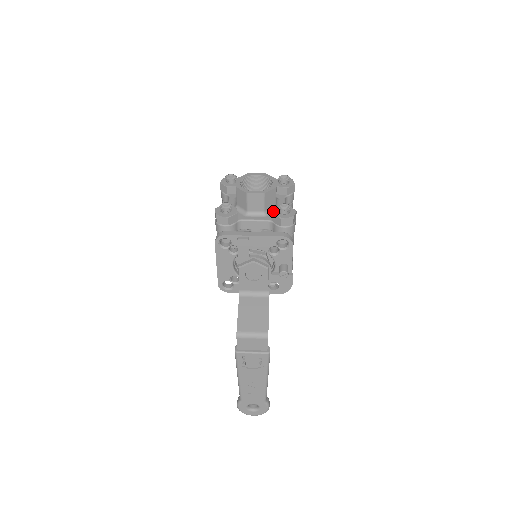
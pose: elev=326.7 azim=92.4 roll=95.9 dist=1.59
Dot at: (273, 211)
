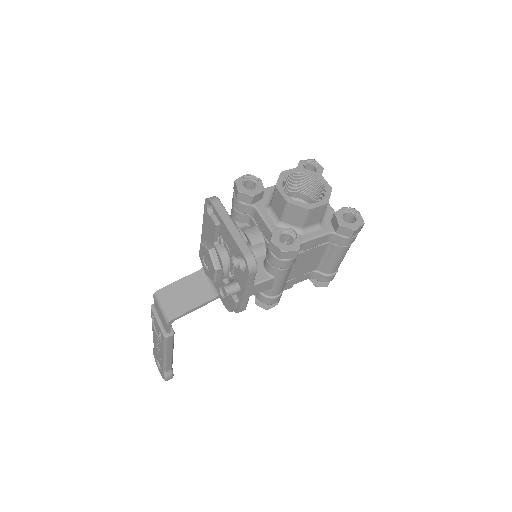
Dot at: occluded
